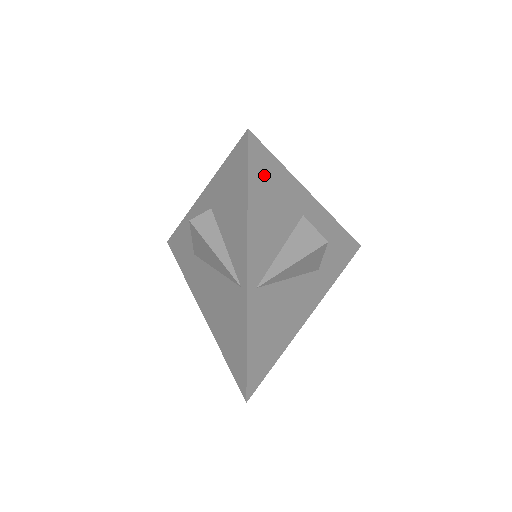
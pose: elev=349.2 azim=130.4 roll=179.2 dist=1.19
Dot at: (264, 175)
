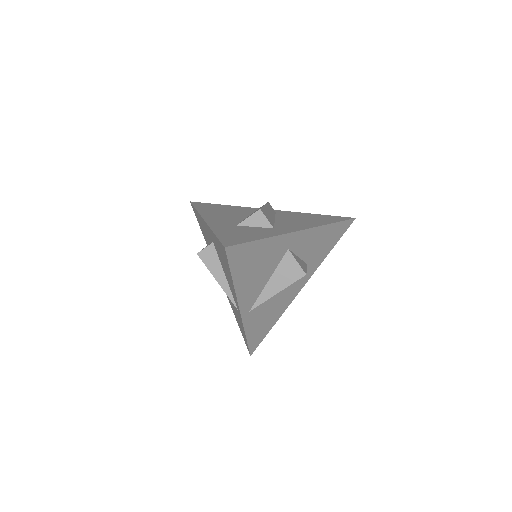
Dot at: (245, 258)
